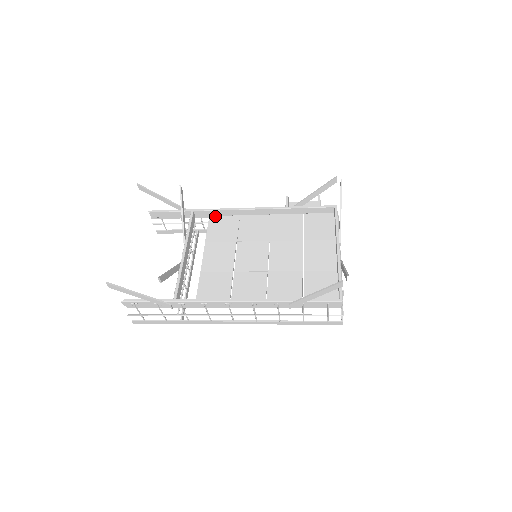
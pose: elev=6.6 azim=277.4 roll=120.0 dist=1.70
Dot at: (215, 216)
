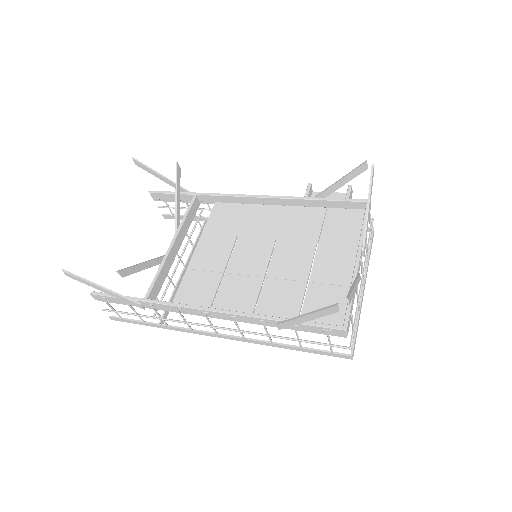
Dot at: (221, 203)
